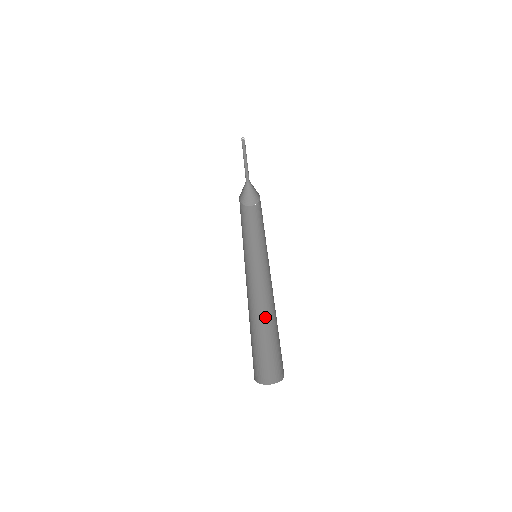
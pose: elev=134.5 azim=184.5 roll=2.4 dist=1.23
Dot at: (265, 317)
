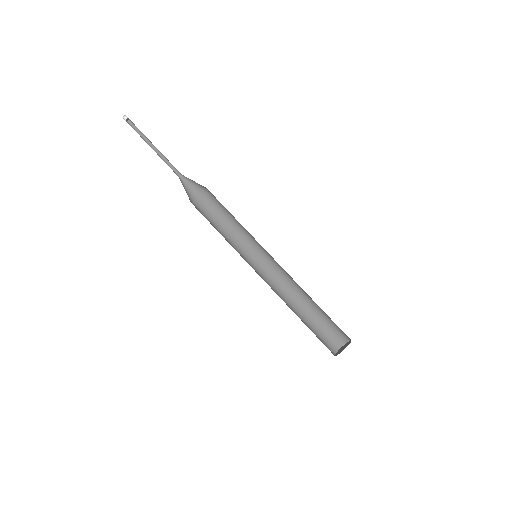
Dot at: (299, 301)
